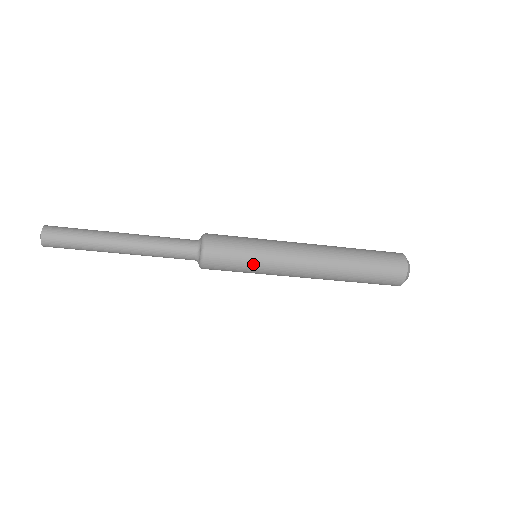
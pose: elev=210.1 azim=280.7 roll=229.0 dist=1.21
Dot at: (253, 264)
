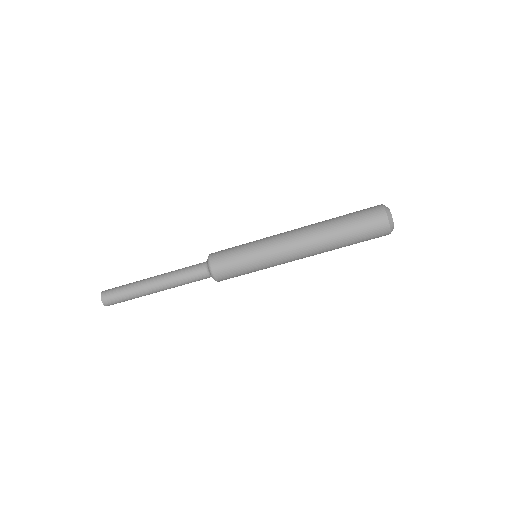
Dot at: (248, 248)
